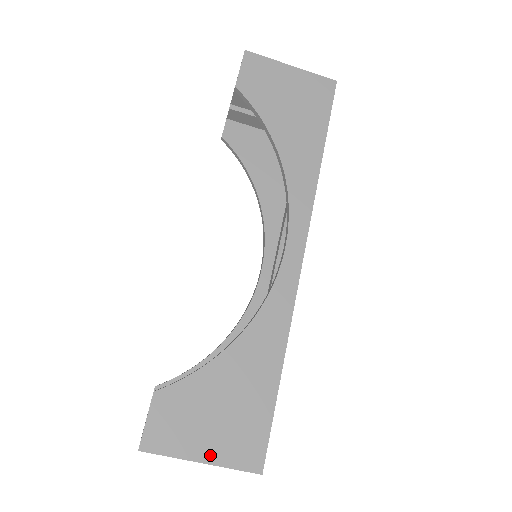
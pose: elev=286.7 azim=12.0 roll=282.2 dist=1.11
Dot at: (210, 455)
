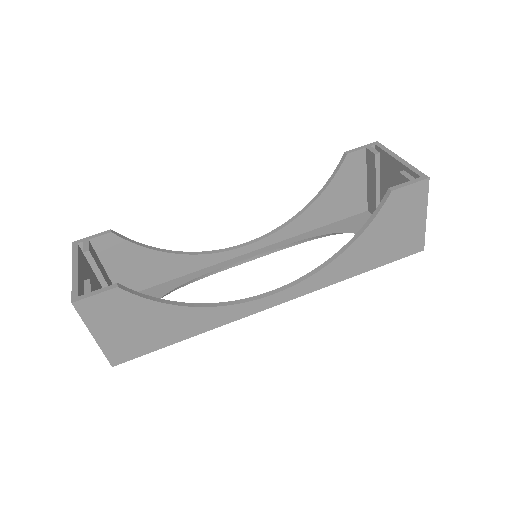
Dot at: (102, 338)
